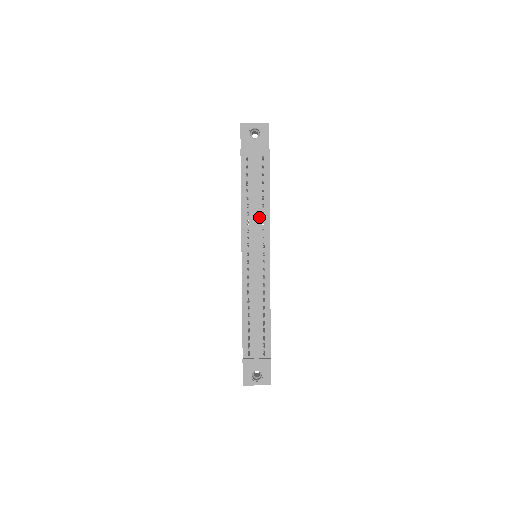
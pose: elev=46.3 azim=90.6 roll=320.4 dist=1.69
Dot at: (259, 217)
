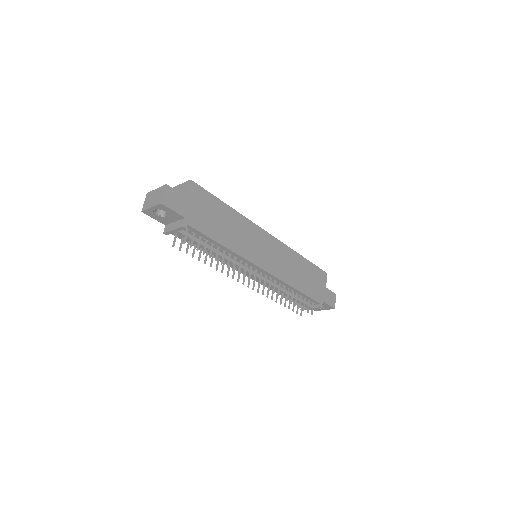
Dot at: occluded
